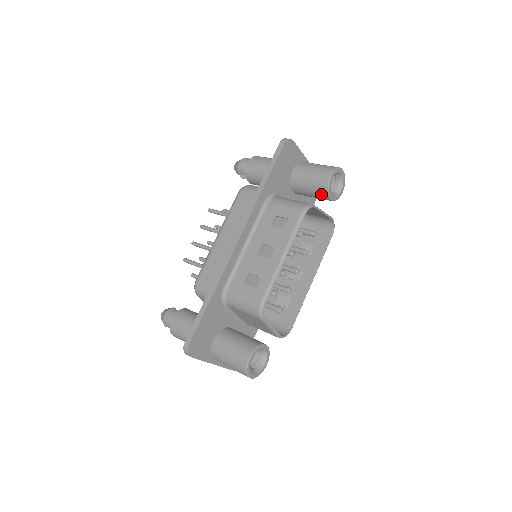
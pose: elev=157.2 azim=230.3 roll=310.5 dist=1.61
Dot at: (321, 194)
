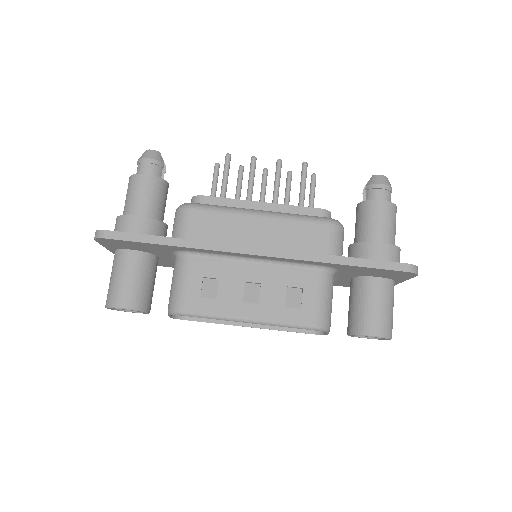
Dot at: (352, 323)
